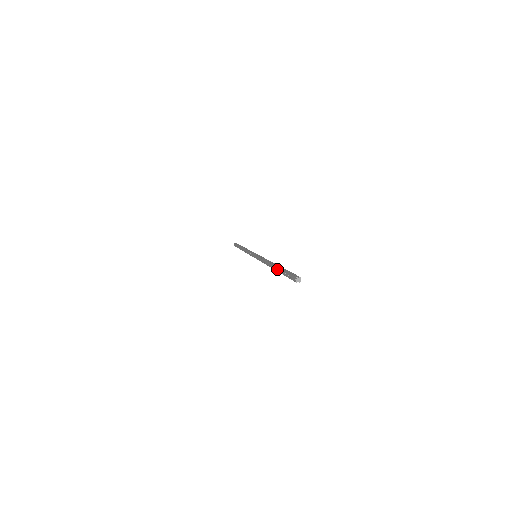
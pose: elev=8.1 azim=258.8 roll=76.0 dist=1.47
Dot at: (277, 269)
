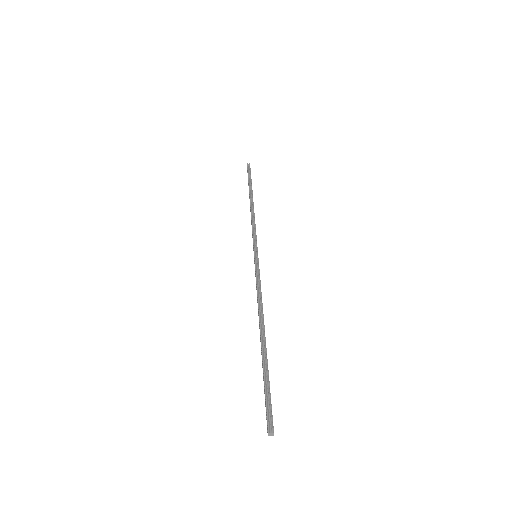
Dot at: occluded
